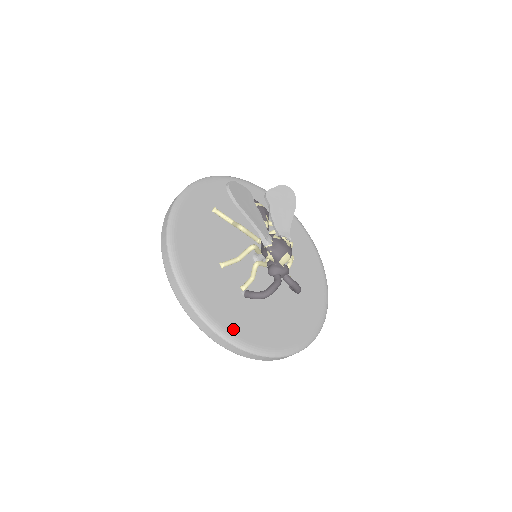
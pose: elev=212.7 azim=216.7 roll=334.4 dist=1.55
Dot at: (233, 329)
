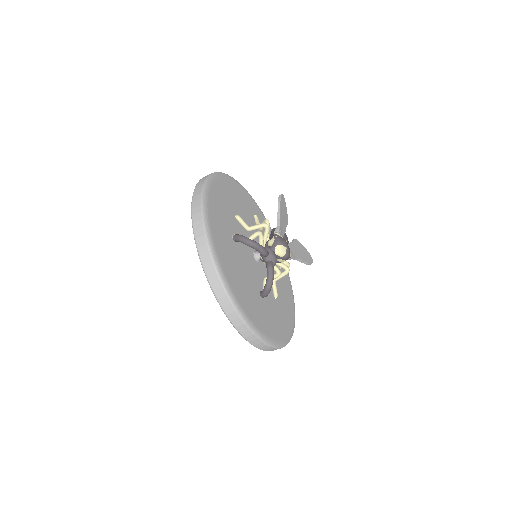
Dot at: (212, 221)
